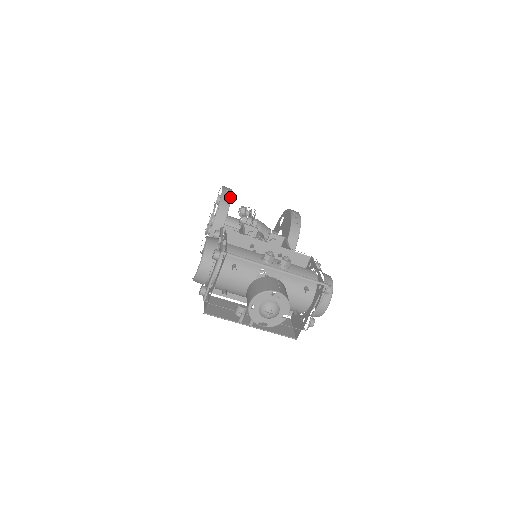
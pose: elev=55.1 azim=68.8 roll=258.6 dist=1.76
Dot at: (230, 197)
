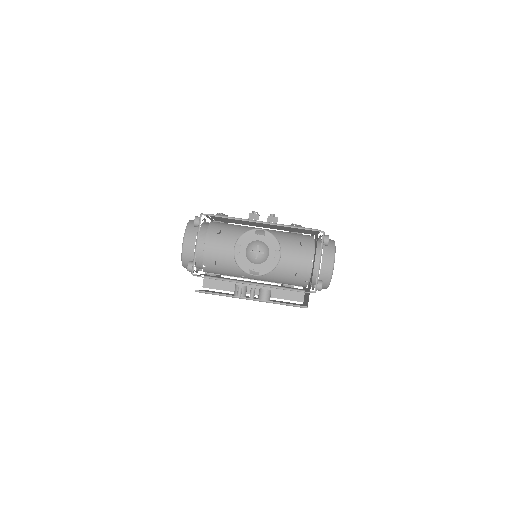
Dot at: occluded
